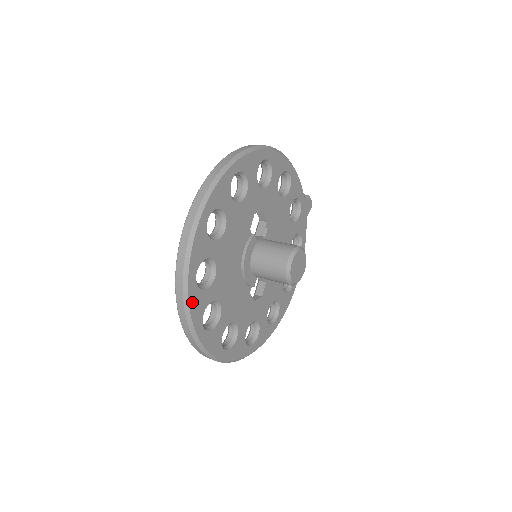
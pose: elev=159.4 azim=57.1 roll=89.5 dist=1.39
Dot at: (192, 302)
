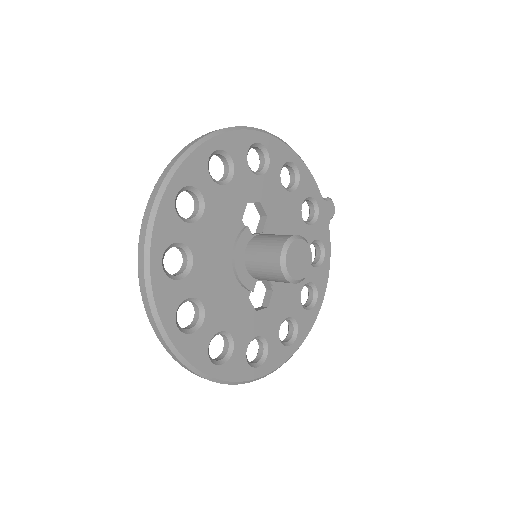
Dot at: (158, 292)
